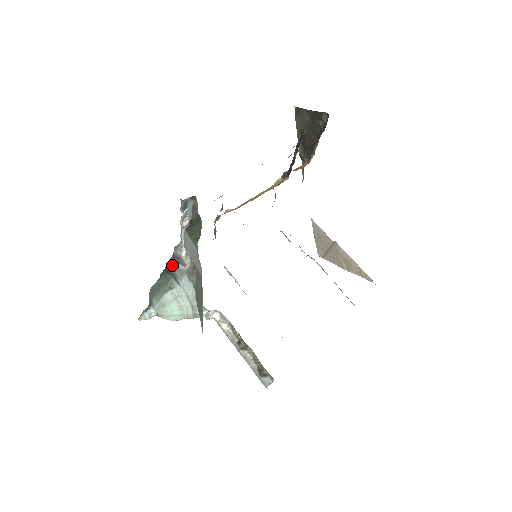
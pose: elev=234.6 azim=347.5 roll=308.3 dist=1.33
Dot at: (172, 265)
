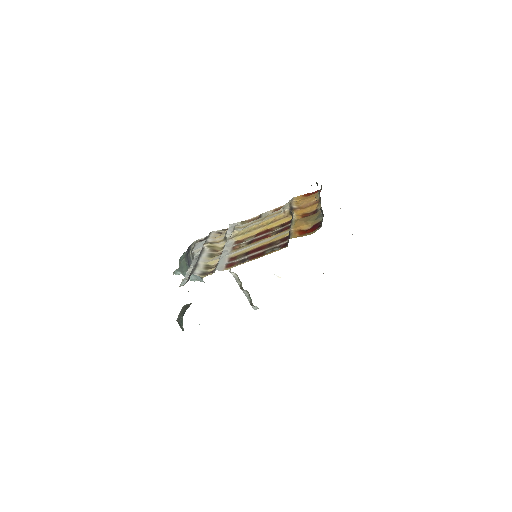
Dot at: (191, 261)
